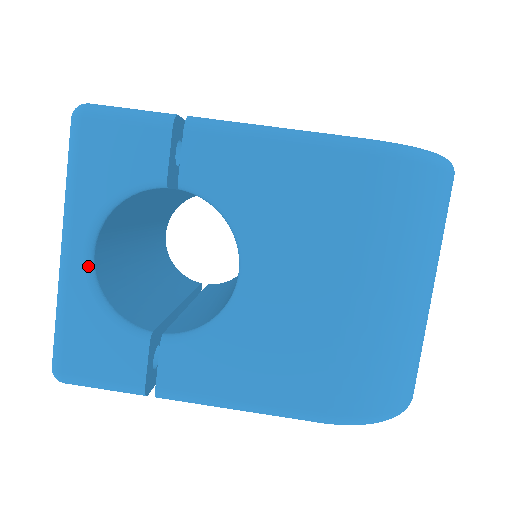
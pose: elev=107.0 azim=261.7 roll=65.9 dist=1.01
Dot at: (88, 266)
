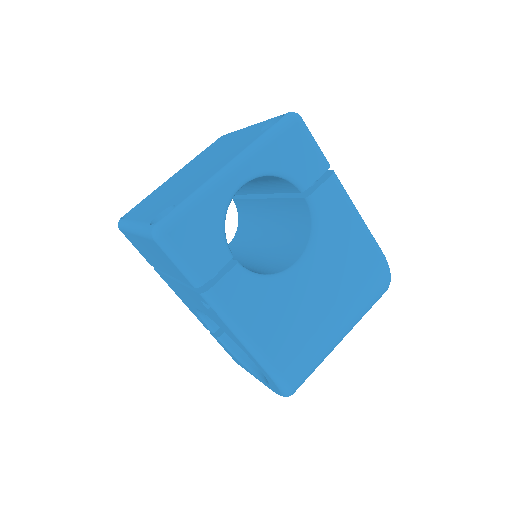
Dot at: (236, 191)
